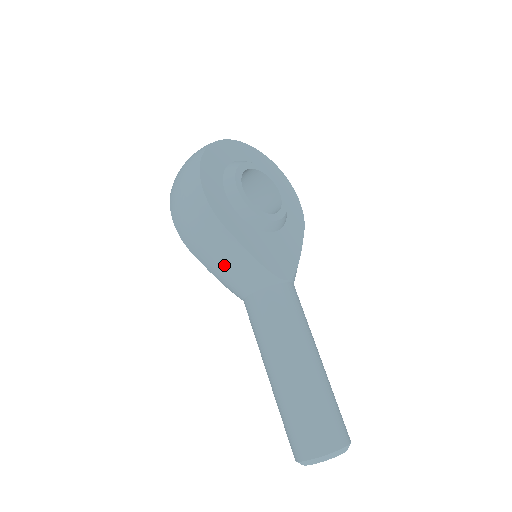
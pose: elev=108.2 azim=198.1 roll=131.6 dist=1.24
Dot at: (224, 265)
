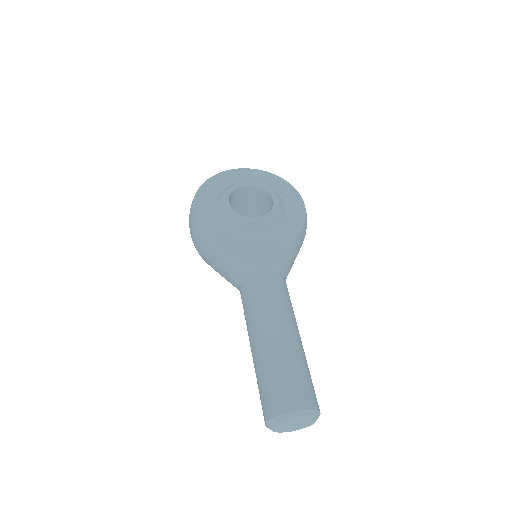
Dot at: (218, 265)
